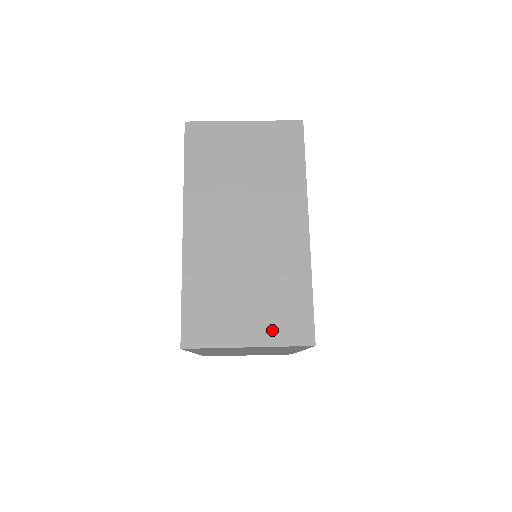
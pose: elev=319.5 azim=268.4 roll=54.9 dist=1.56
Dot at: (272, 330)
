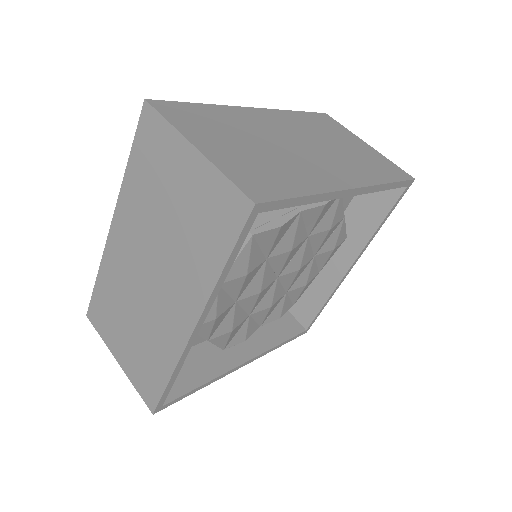
Dot at: (133, 370)
